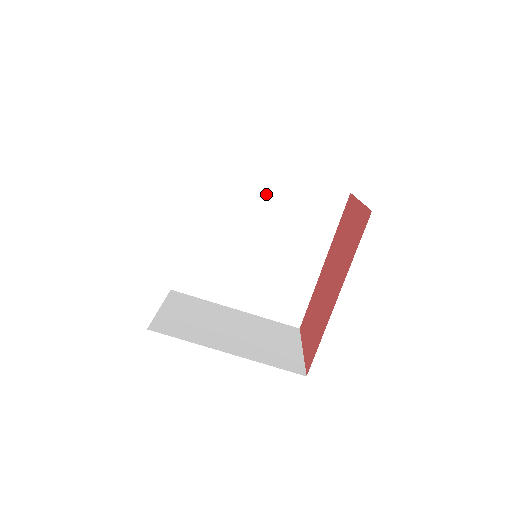
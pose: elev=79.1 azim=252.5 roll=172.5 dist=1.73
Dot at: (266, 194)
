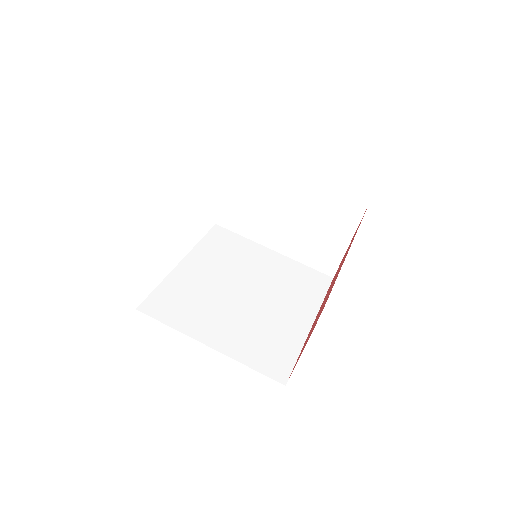
Dot at: (258, 261)
